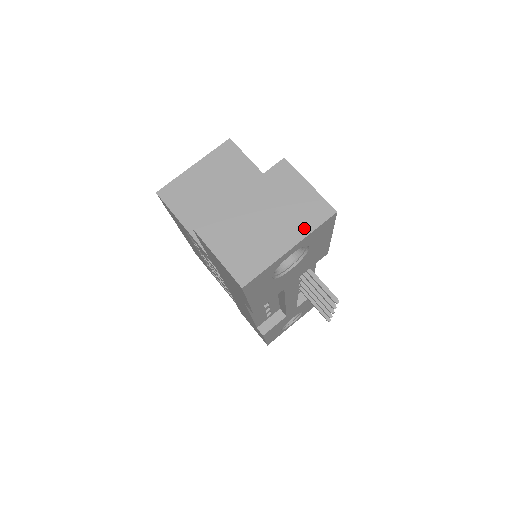
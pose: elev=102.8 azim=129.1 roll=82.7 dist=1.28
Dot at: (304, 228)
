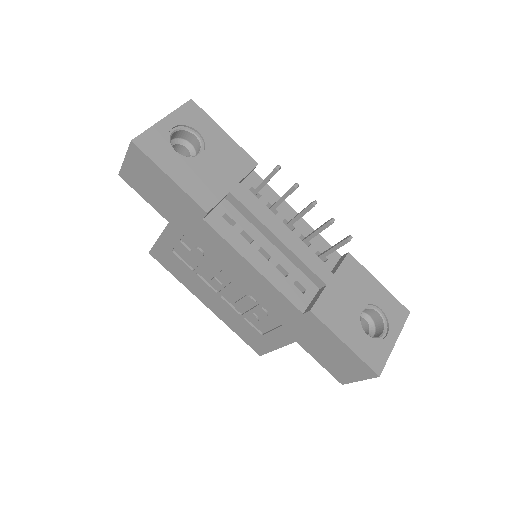
Dot at: occluded
